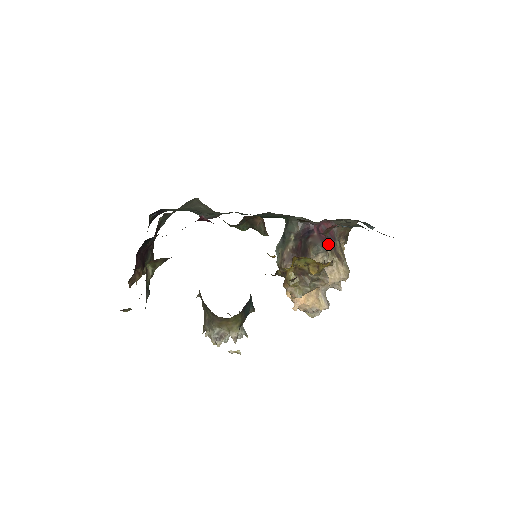
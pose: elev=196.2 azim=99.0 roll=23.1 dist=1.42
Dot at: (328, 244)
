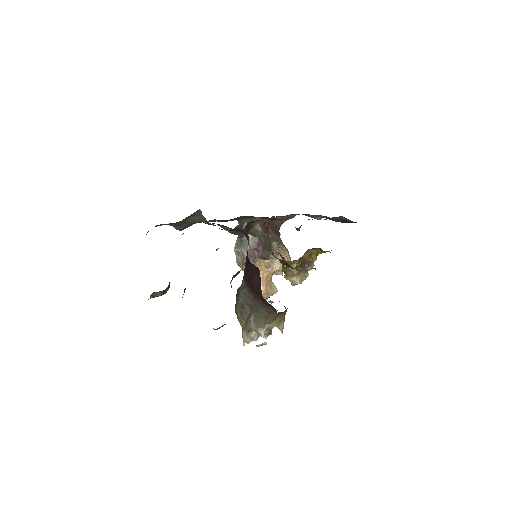
Dot at: occluded
